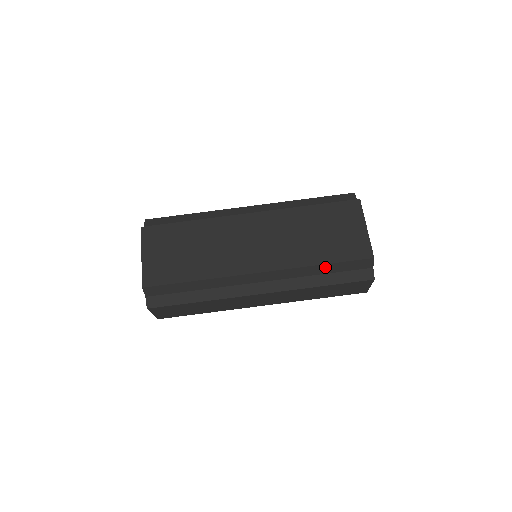
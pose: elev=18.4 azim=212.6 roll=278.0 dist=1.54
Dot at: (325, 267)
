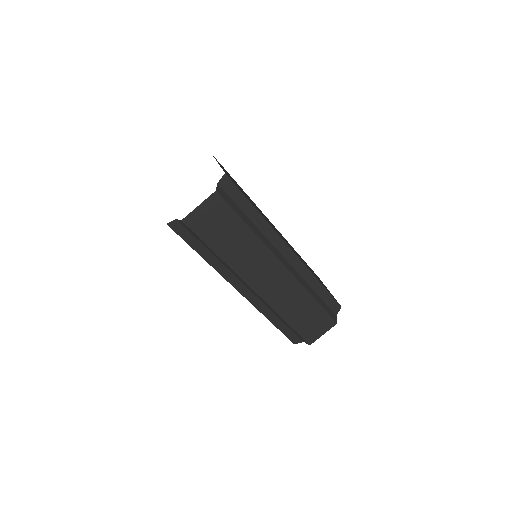
Dot at: (320, 287)
